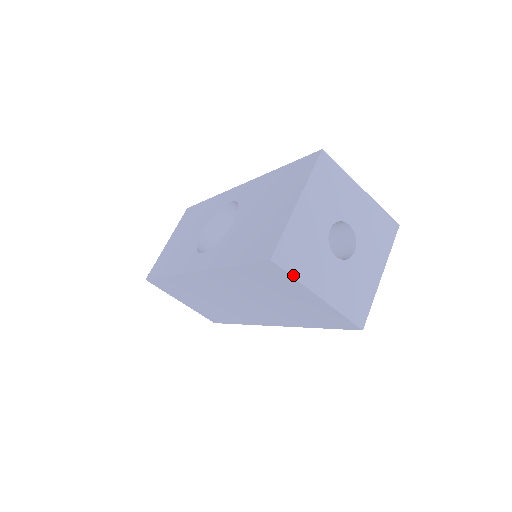
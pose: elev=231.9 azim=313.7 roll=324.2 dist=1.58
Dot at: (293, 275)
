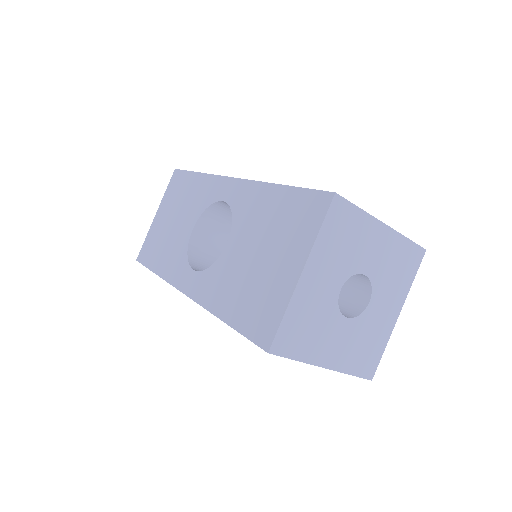
Dot at: (295, 358)
